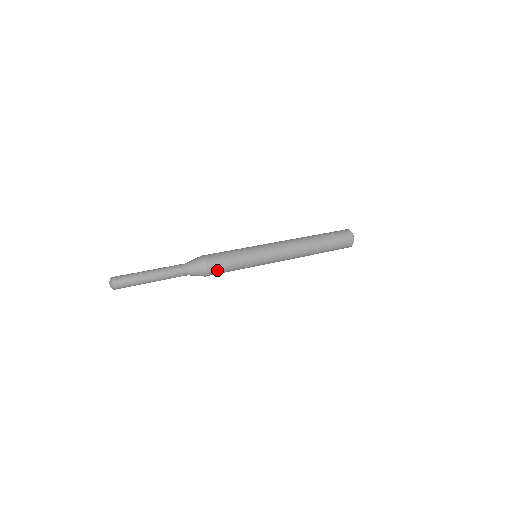
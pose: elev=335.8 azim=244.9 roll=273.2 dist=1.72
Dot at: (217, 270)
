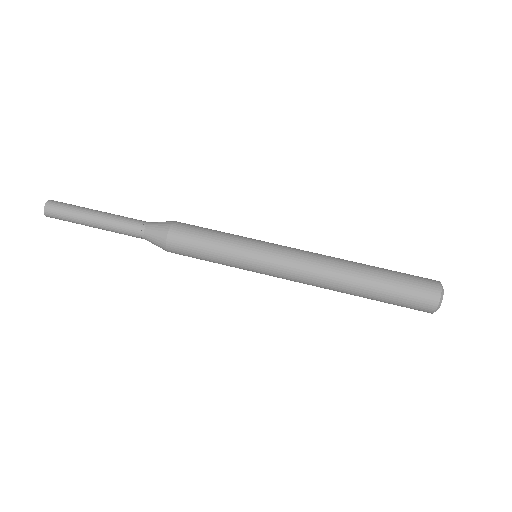
Dot at: (183, 255)
